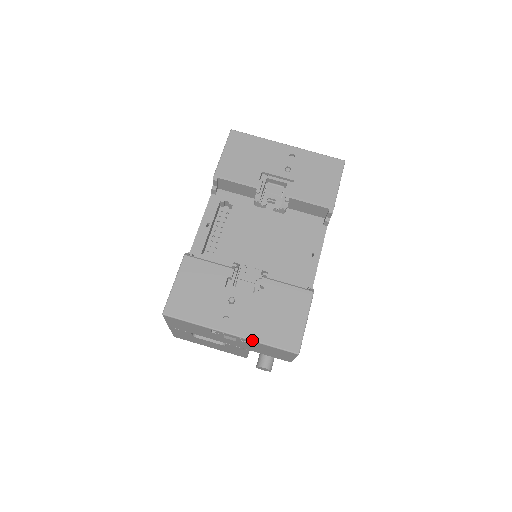
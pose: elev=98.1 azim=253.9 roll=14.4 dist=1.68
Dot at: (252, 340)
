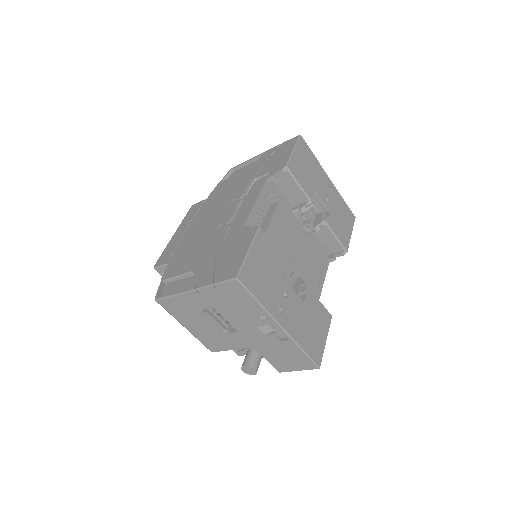
Dot at: (295, 340)
